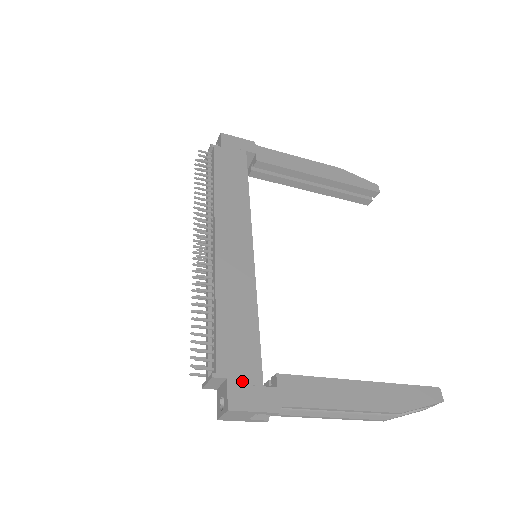
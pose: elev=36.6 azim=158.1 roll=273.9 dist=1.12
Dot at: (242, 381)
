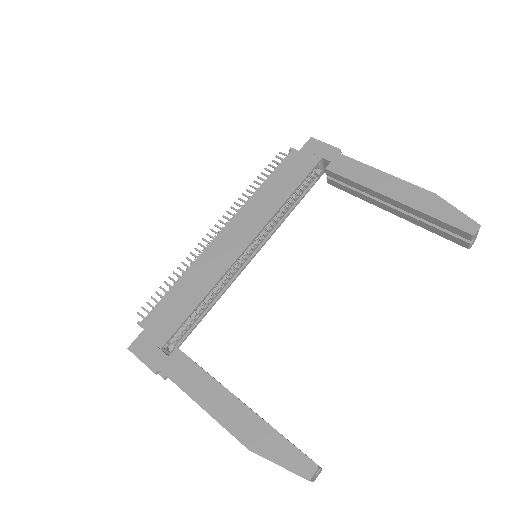
Dot at: (151, 337)
